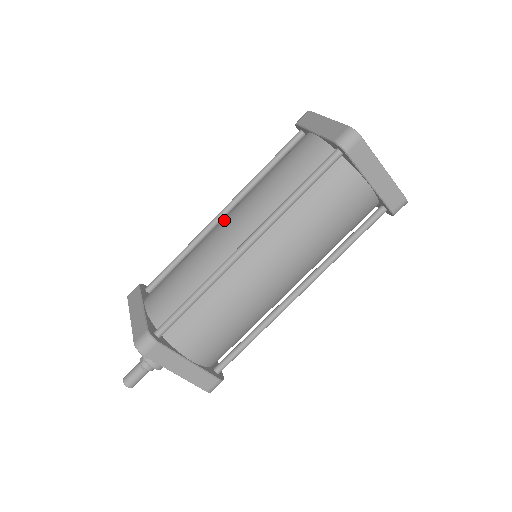
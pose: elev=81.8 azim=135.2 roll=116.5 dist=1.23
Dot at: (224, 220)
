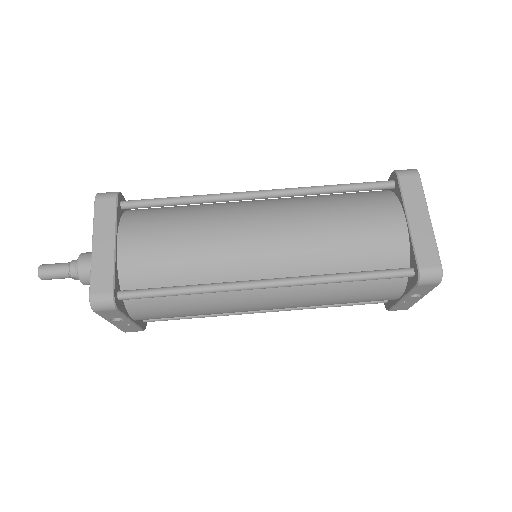
Dot at: occluded
